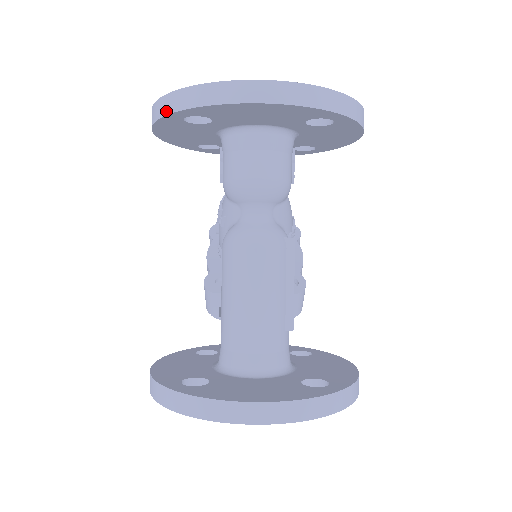
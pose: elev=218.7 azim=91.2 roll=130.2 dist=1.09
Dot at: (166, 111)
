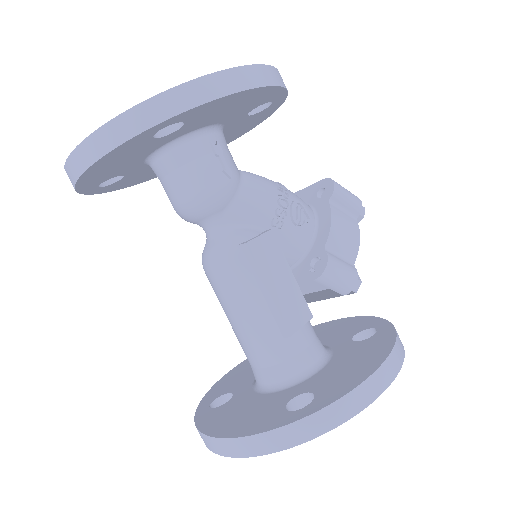
Dot at: occluded
